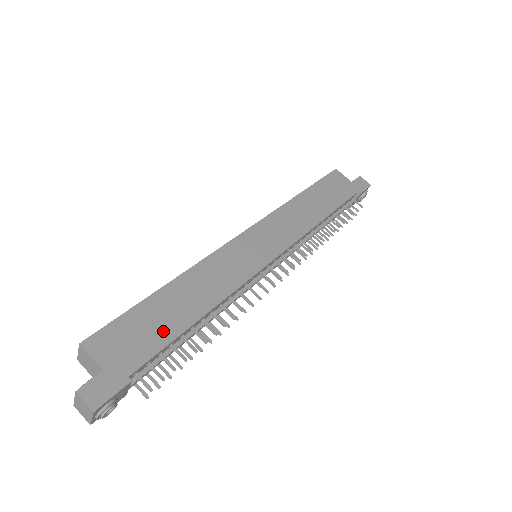
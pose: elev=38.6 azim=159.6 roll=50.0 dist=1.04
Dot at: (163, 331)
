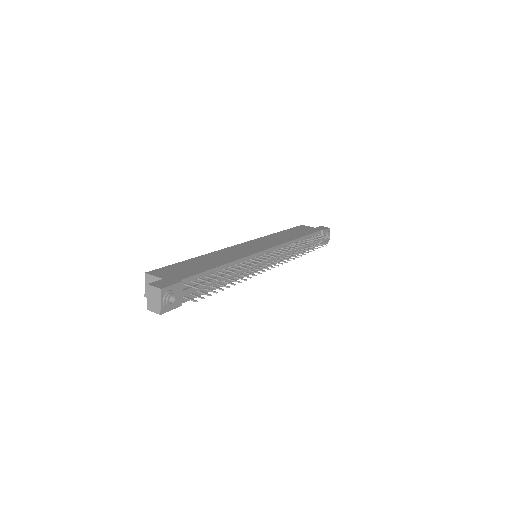
Dot at: (198, 269)
